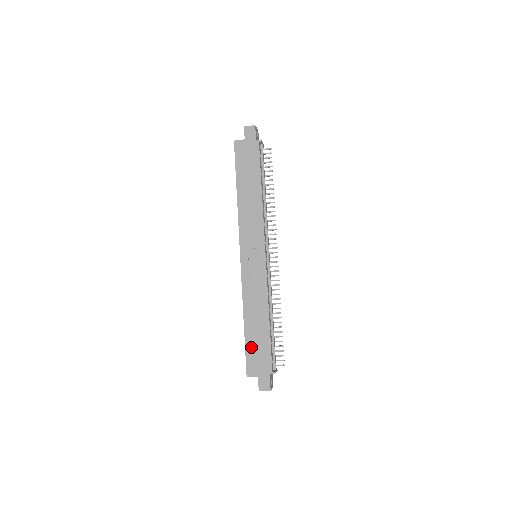
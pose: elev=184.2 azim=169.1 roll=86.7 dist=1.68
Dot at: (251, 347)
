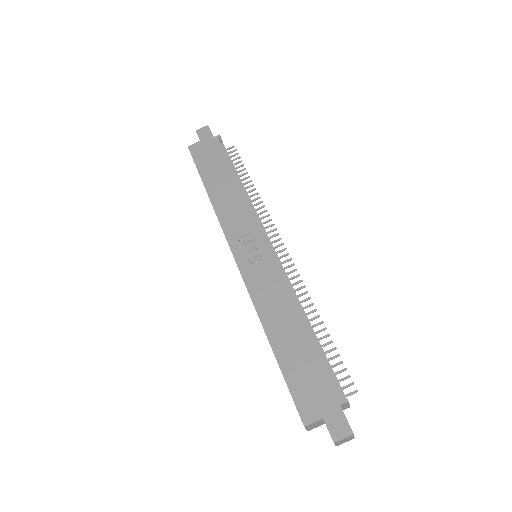
Dot at: (293, 374)
